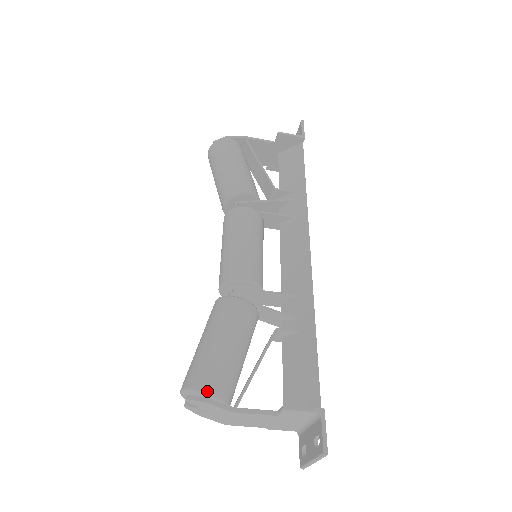
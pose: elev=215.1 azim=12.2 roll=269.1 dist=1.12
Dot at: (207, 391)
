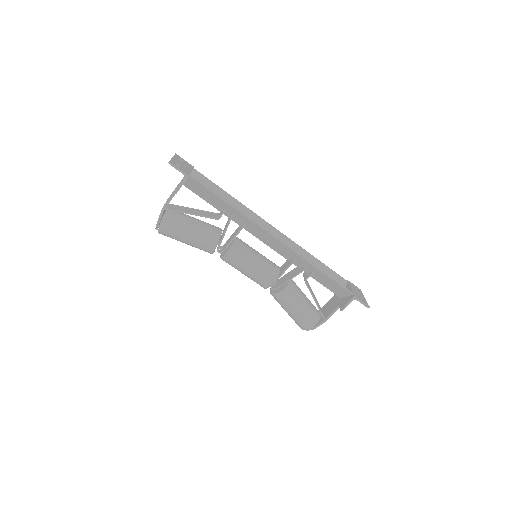
Dot at: (311, 327)
